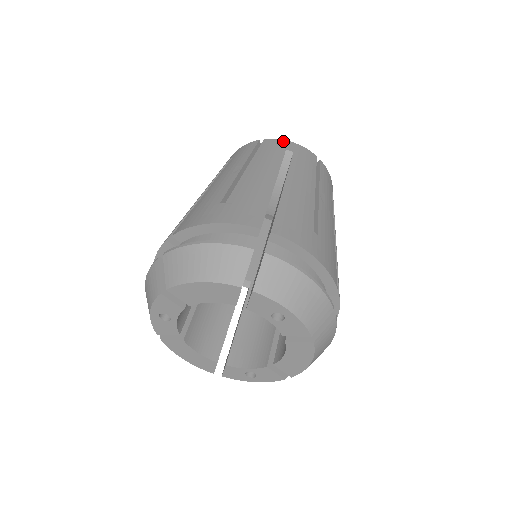
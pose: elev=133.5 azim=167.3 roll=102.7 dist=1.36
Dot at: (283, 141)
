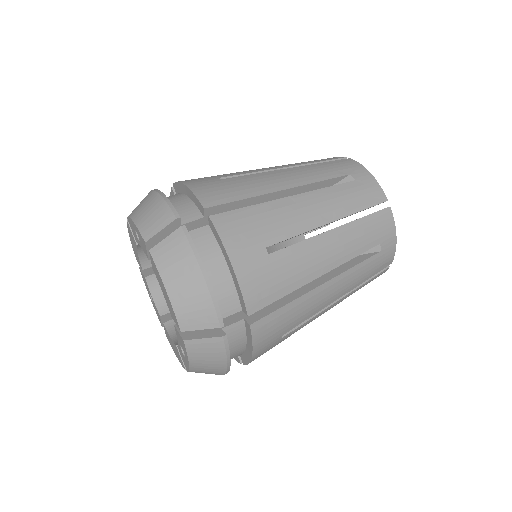
Dot at: (393, 230)
